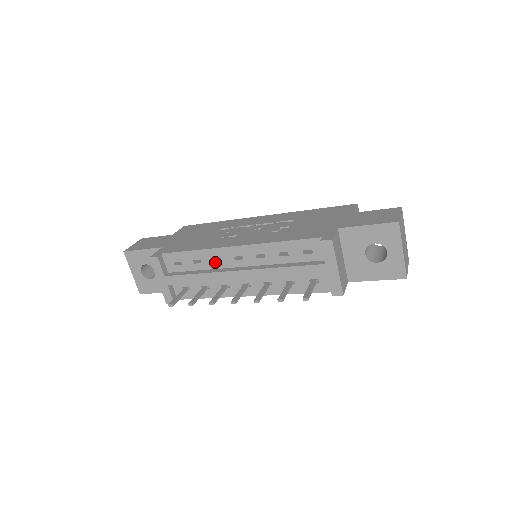
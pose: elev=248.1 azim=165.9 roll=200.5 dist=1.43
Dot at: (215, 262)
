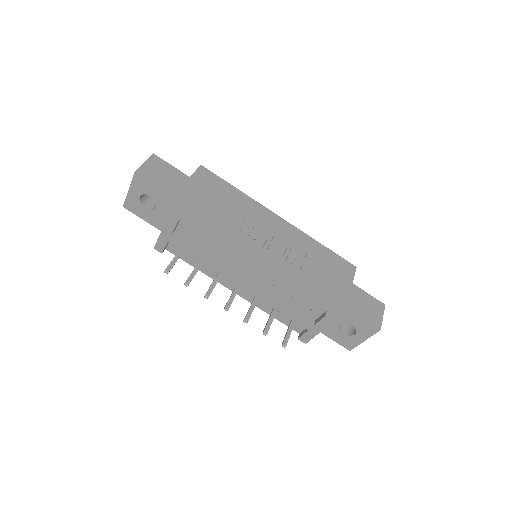
Dot at: (227, 258)
